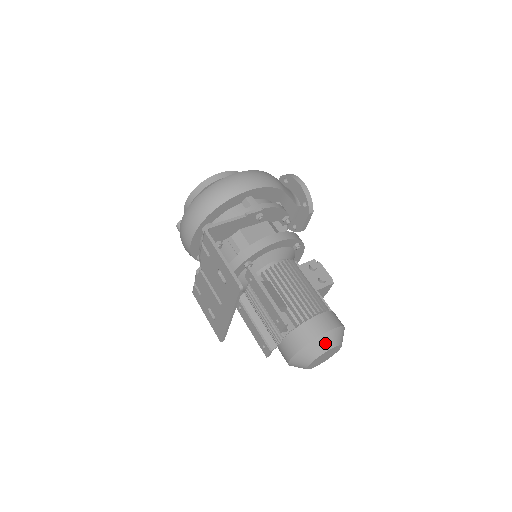
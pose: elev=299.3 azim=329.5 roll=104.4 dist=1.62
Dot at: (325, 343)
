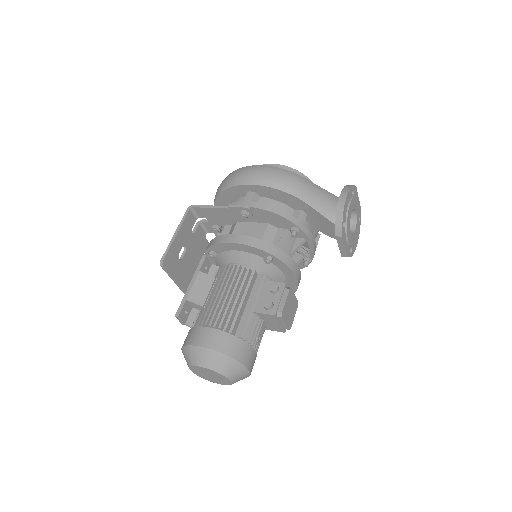
Dot at: (196, 356)
